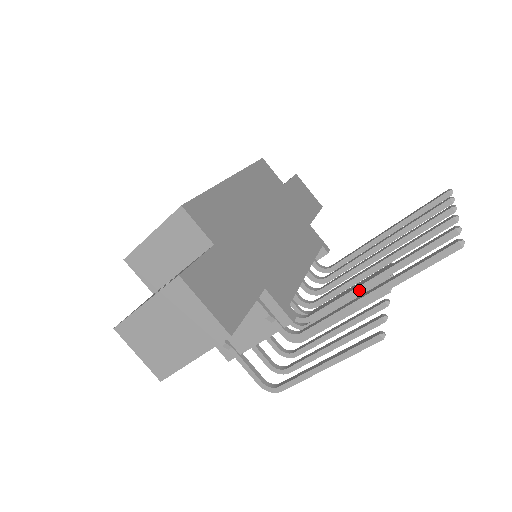
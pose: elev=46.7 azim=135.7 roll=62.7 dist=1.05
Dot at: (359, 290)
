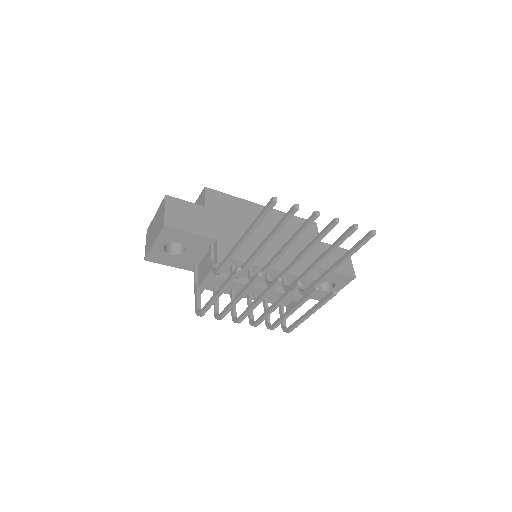
Dot at: (255, 252)
